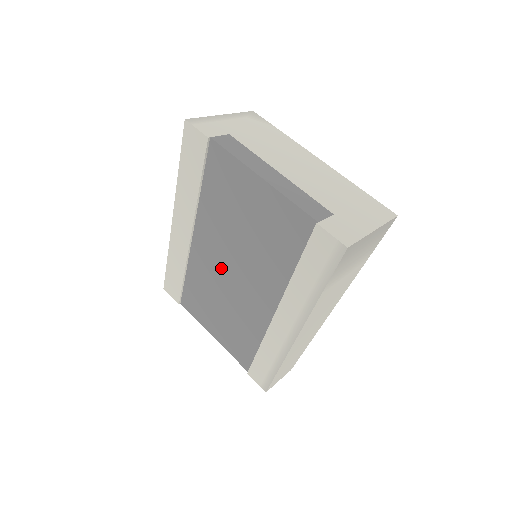
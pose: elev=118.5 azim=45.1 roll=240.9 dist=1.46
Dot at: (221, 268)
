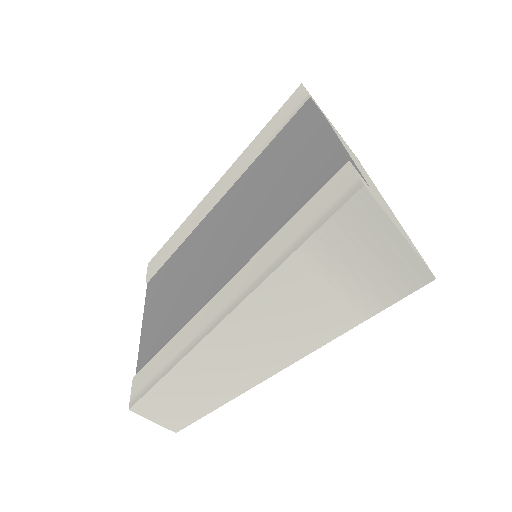
Dot at: (216, 234)
